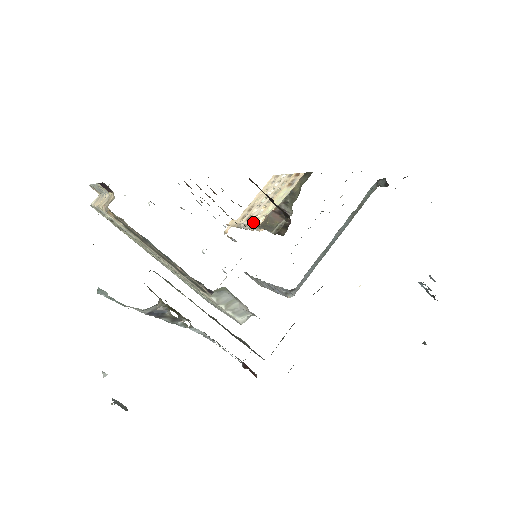
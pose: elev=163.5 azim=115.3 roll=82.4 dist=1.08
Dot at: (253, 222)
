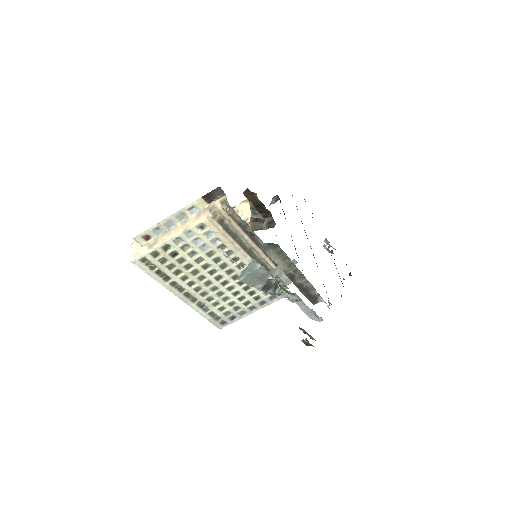
Dot at: occluded
